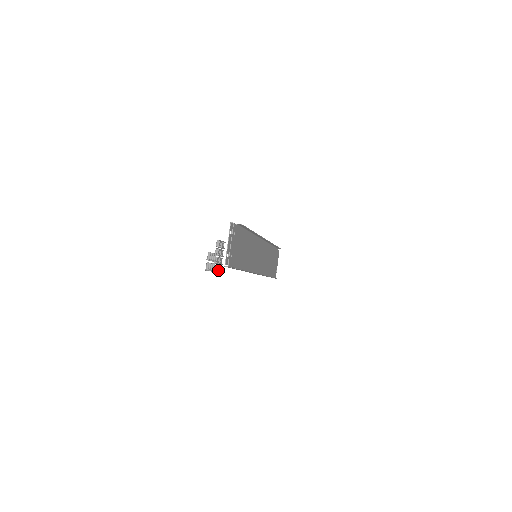
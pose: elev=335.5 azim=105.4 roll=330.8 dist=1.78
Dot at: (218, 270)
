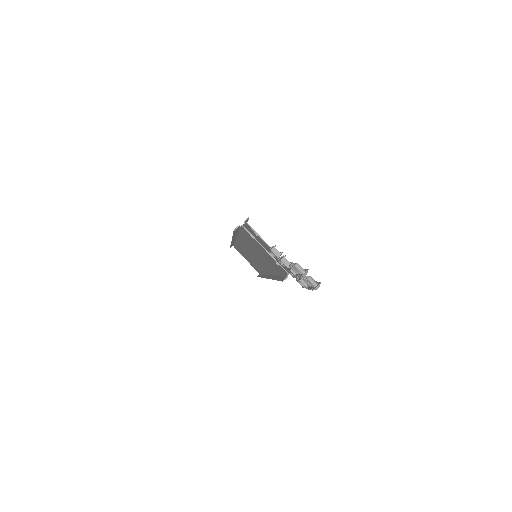
Dot at: occluded
